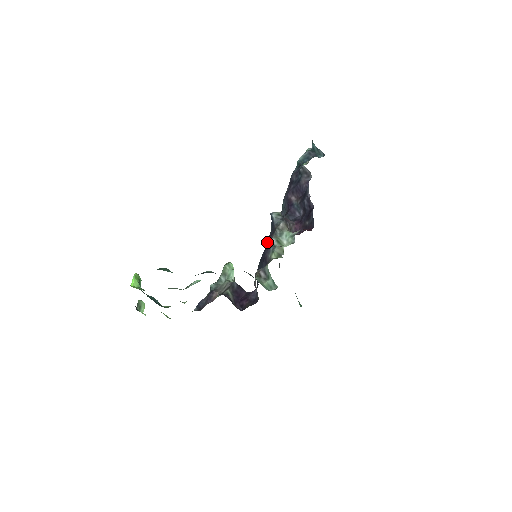
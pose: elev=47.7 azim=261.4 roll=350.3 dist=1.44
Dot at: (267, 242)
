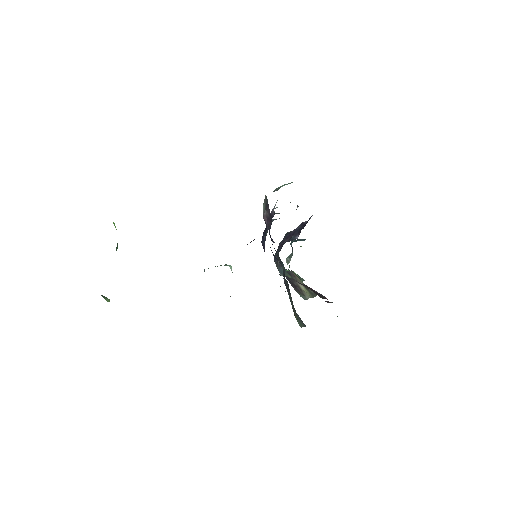
Dot at: occluded
